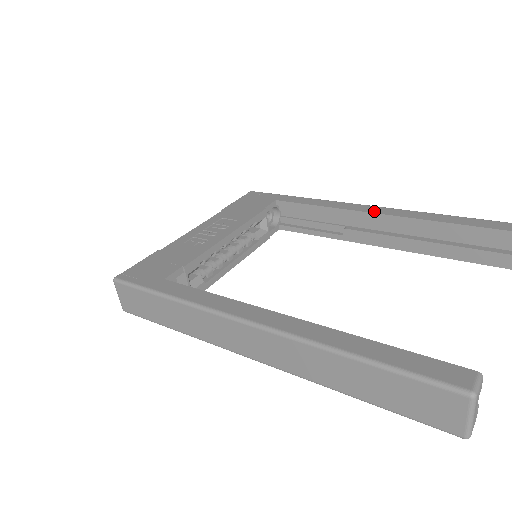
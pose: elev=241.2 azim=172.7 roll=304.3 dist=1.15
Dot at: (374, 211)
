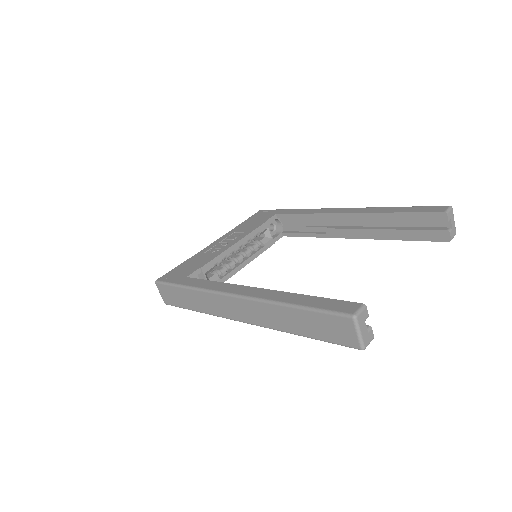
Dot at: (343, 212)
